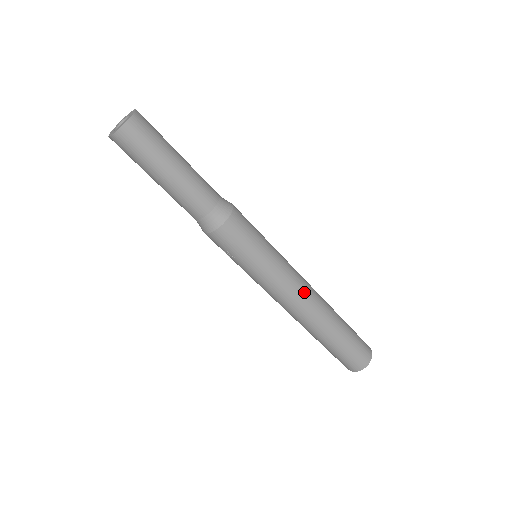
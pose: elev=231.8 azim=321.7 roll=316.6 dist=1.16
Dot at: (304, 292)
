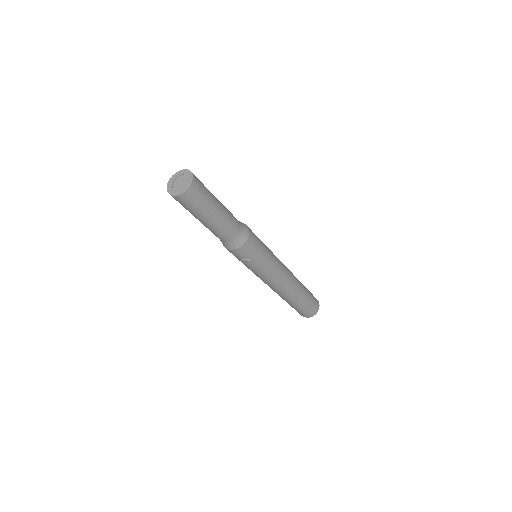
Dot at: (287, 269)
